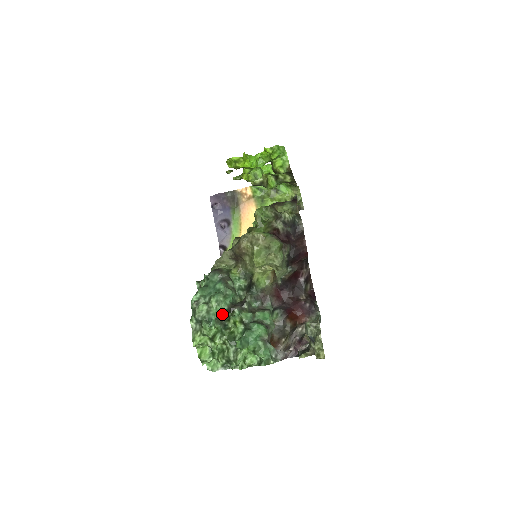
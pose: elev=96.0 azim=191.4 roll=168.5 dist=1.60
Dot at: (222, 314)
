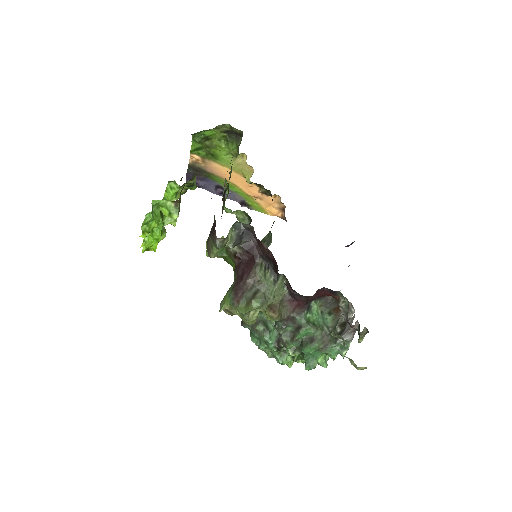
Dot at: (279, 351)
